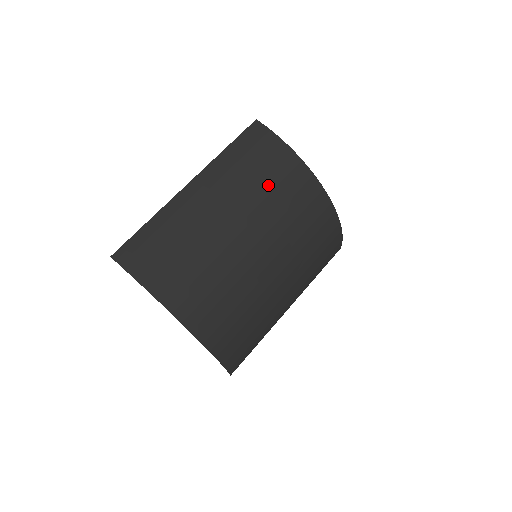
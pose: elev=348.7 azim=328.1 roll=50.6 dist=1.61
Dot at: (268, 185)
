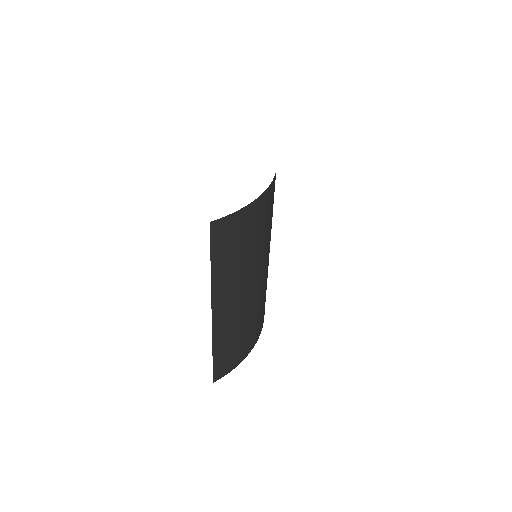
Dot at: (256, 241)
